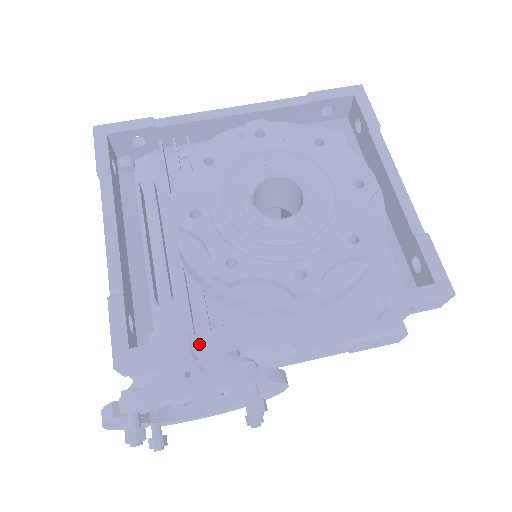
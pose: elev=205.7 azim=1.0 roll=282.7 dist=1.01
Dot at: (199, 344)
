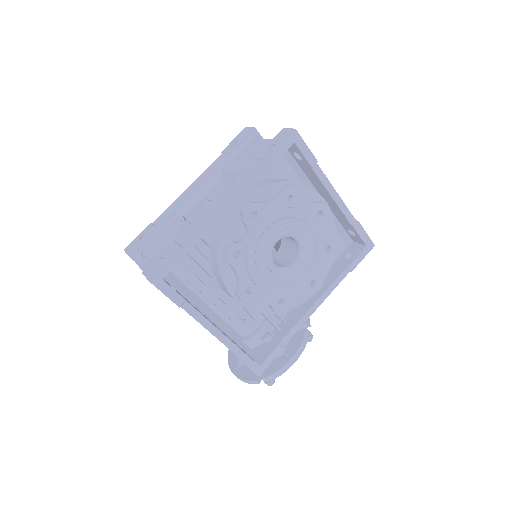
Dot at: (285, 342)
